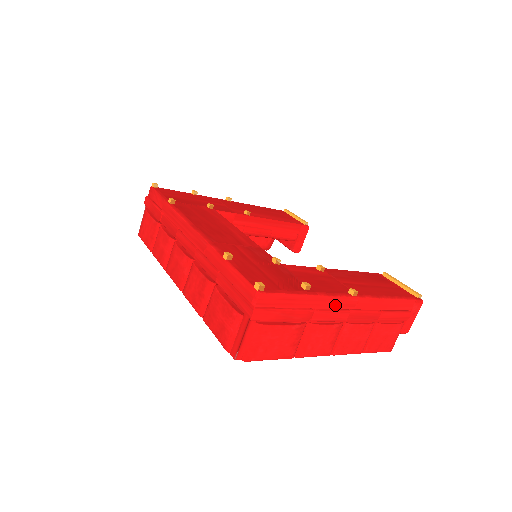
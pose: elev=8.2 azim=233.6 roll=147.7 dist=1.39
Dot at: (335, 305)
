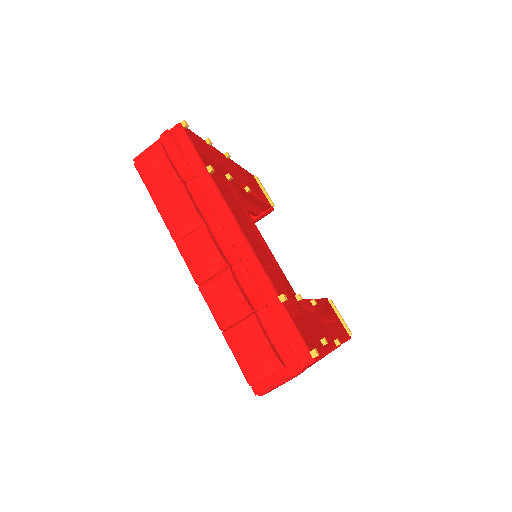
Dot at: occluded
